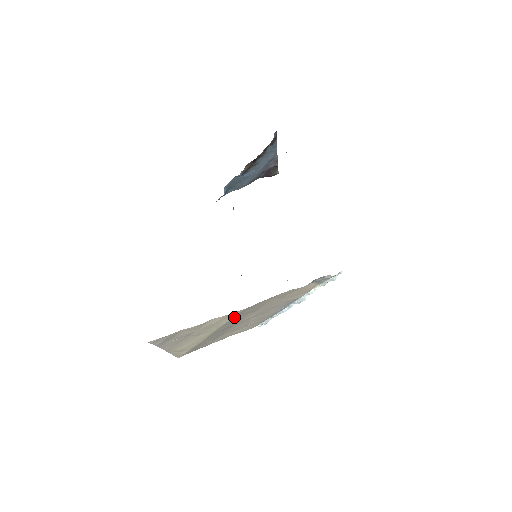
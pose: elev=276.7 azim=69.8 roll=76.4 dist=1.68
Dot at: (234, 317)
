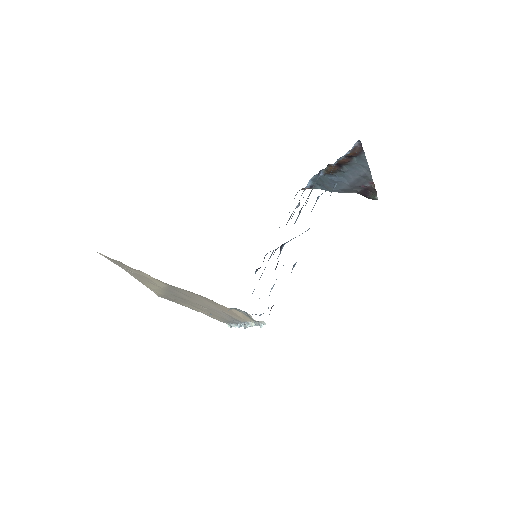
Dot at: (168, 287)
